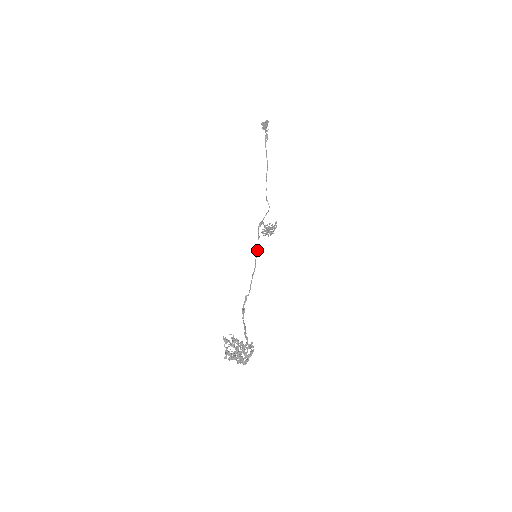
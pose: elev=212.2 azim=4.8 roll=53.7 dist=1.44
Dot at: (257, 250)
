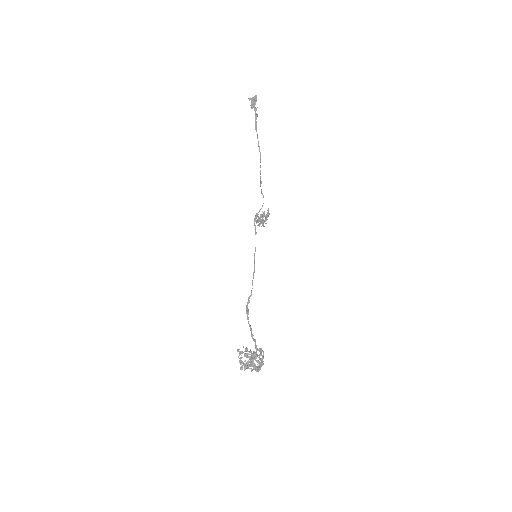
Dot at: (255, 247)
